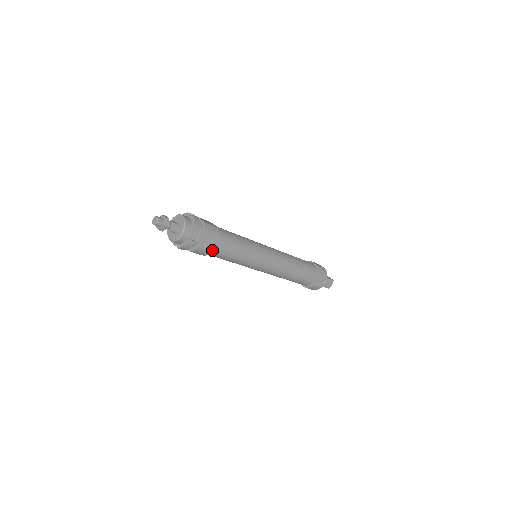
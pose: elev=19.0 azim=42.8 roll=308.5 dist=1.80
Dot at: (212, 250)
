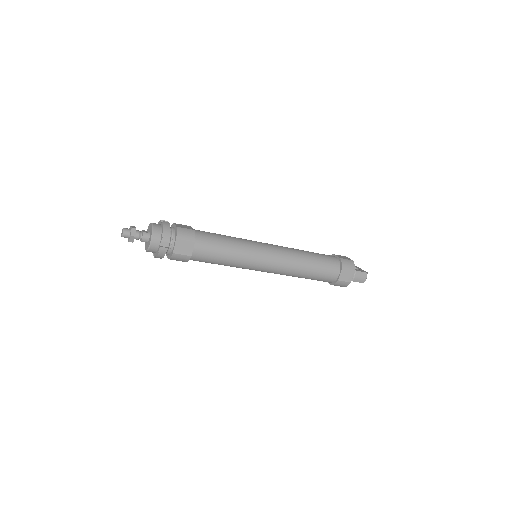
Dot at: (191, 255)
